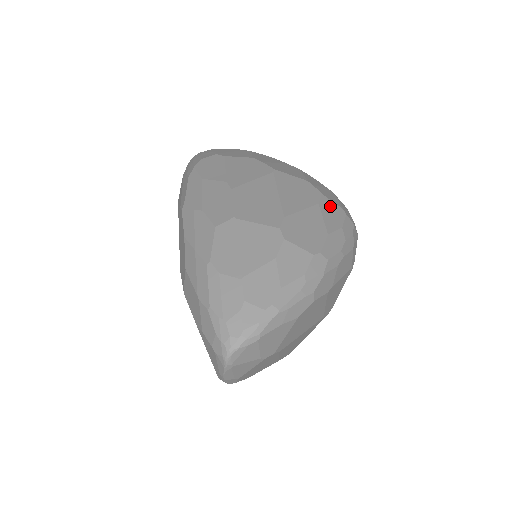
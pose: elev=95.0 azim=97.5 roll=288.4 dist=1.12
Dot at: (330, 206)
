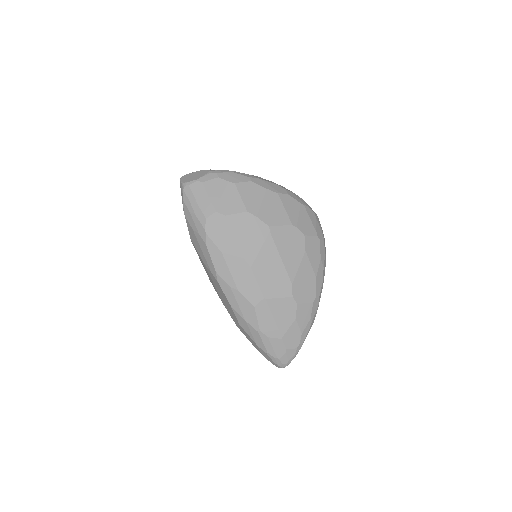
Dot at: (311, 244)
